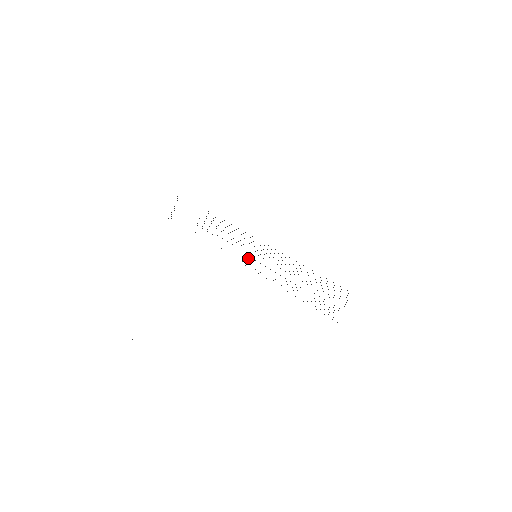
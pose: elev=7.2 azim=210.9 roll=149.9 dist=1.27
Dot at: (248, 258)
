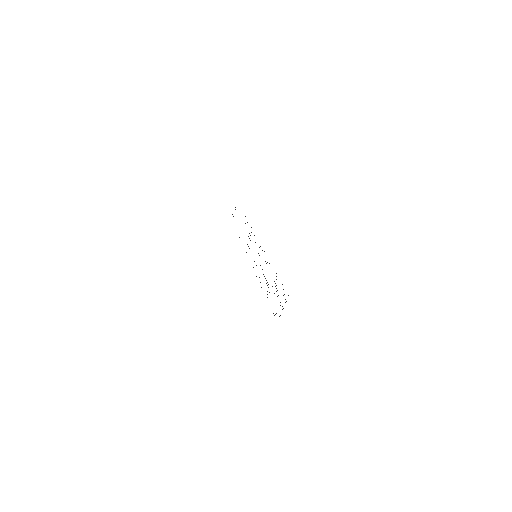
Dot at: occluded
